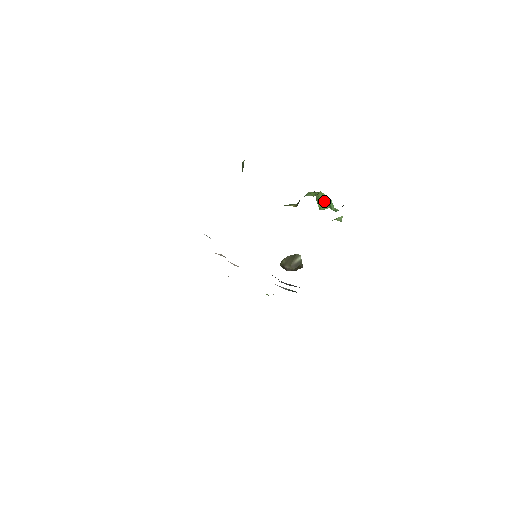
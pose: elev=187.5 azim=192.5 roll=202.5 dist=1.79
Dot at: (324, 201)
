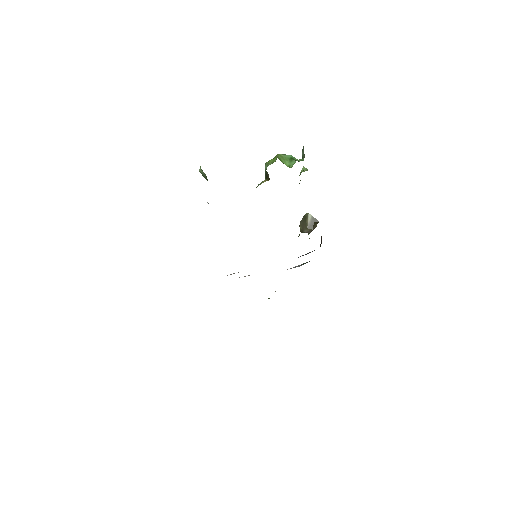
Dot at: (286, 159)
